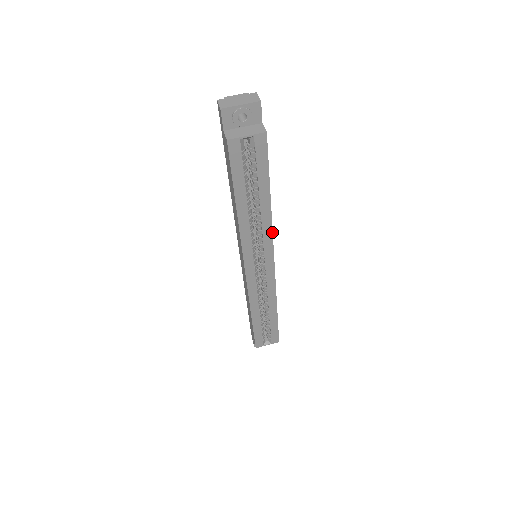
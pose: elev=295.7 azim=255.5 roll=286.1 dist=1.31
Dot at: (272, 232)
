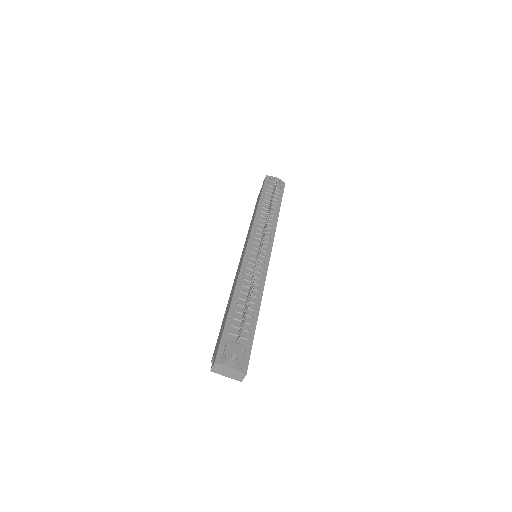
Dot at: occluded
